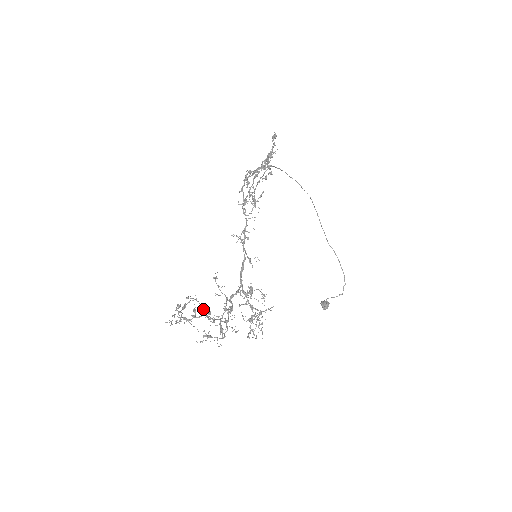
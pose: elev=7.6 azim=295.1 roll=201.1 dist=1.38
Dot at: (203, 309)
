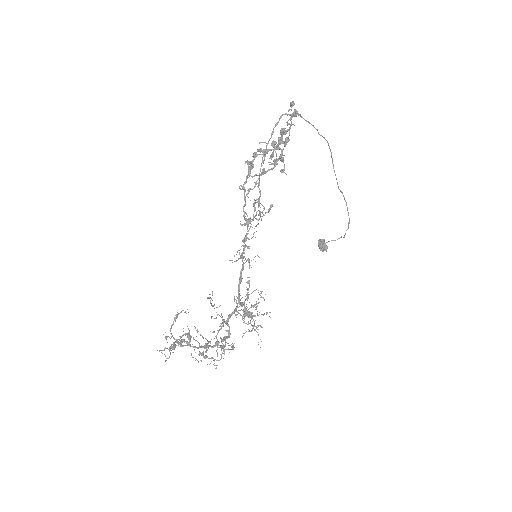
Dot at: (199, 344)
